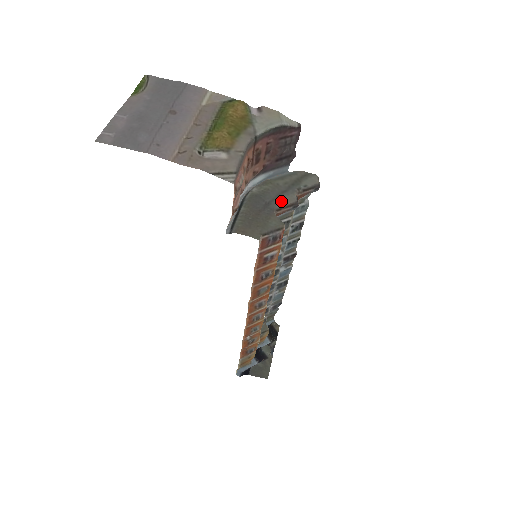
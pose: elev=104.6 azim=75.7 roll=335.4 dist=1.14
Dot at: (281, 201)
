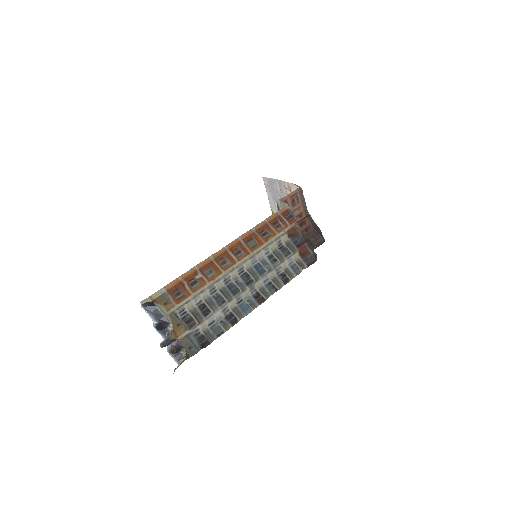
Dot at: (300, 231)
